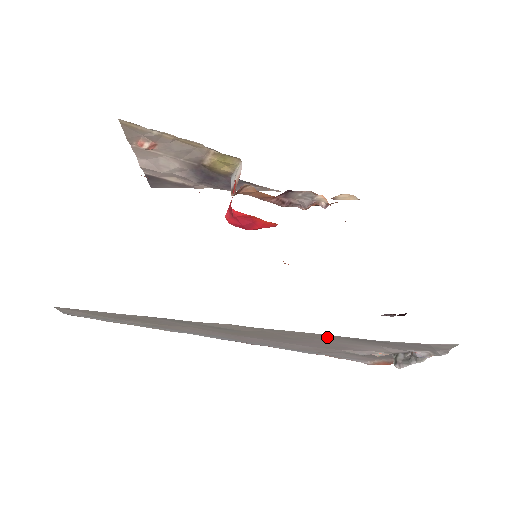
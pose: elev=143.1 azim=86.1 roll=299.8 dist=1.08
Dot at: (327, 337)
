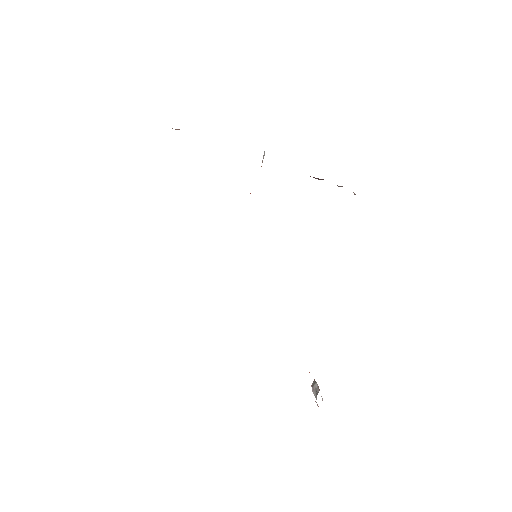
Dot at: occluded
